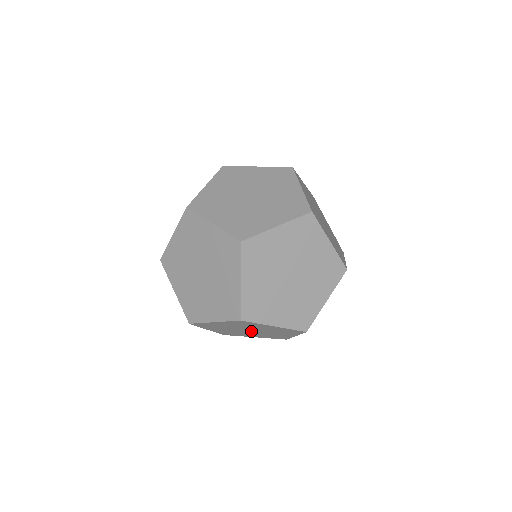
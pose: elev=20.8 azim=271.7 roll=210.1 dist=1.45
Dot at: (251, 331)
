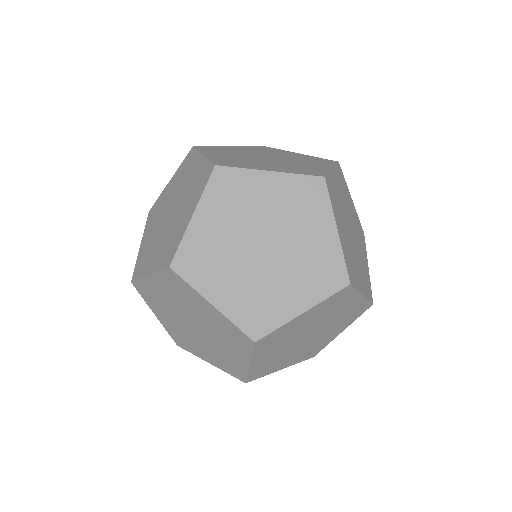
Dot at: occluded
